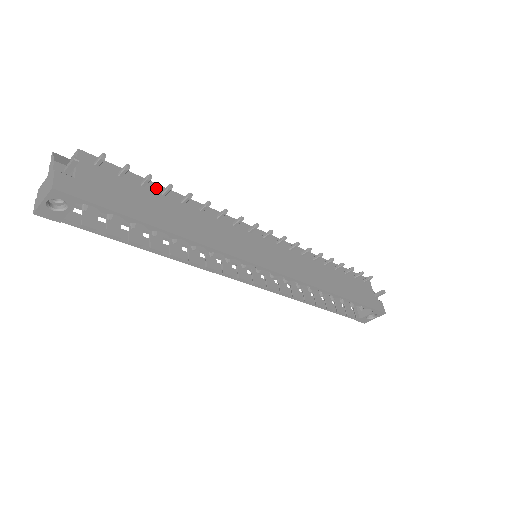
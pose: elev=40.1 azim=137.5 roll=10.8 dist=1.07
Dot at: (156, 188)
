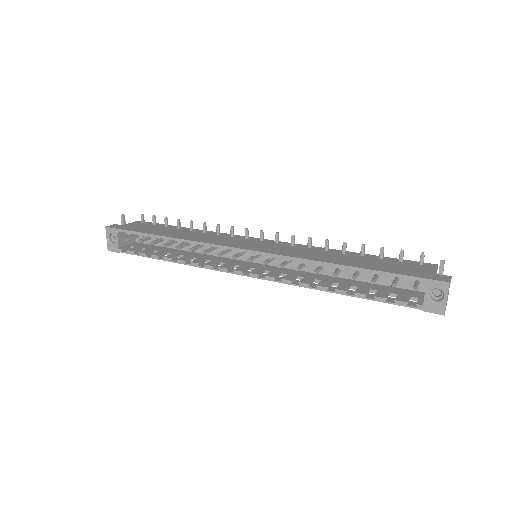
Dot at: (176, 227)
